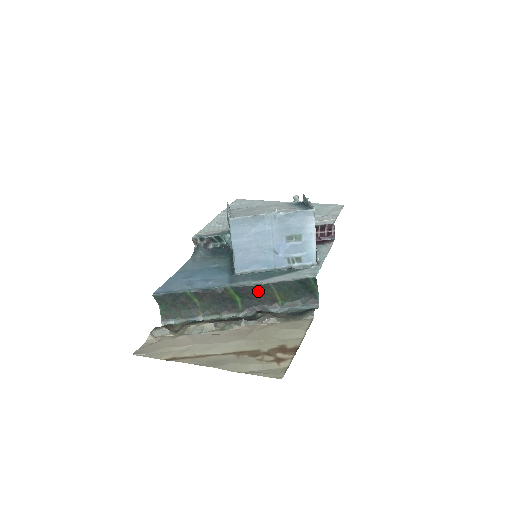
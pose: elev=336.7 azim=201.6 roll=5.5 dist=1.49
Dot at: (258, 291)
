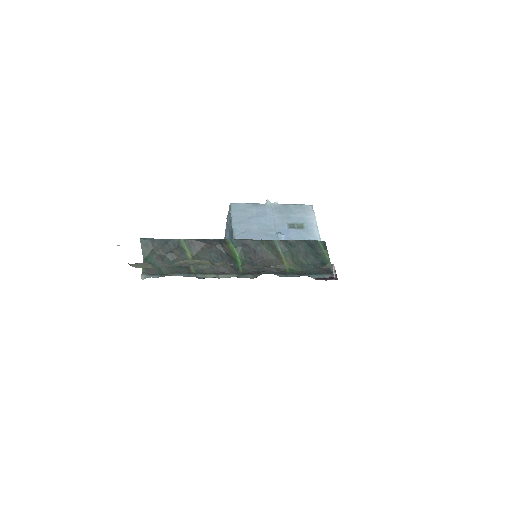
Dot at: (262, 250)
